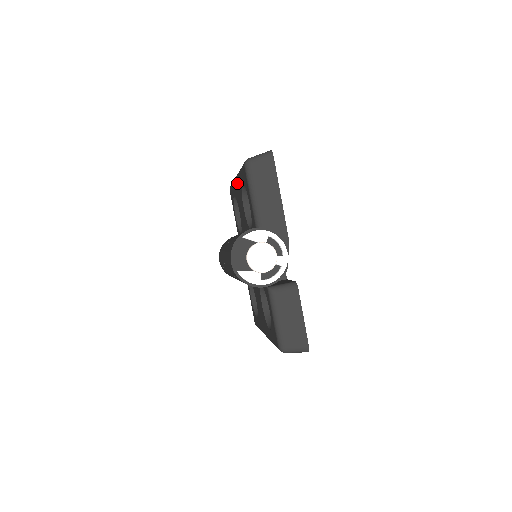
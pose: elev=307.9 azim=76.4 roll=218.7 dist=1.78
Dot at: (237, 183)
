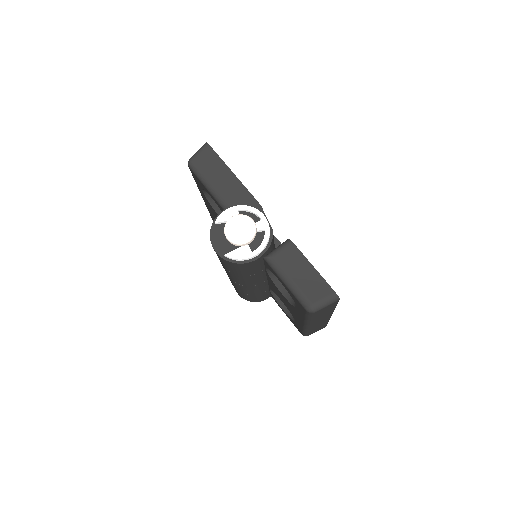
Dot at: (205, 202)
